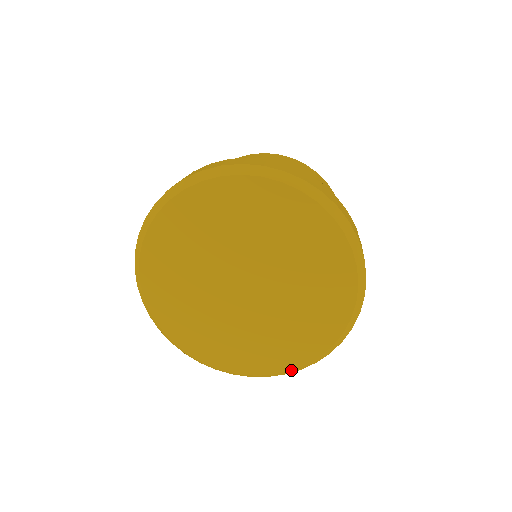
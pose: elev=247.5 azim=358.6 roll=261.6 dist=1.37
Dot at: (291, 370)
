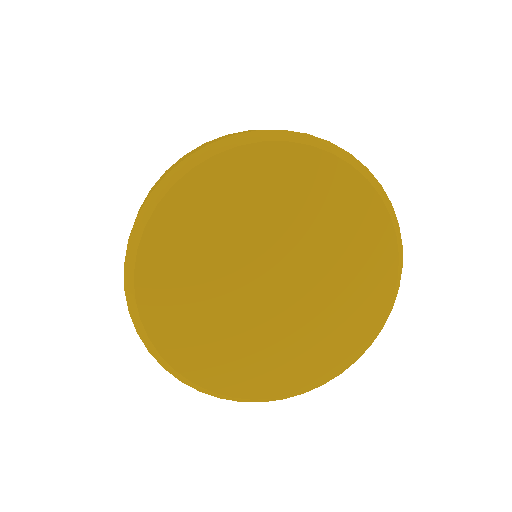
Dot at: (364, 350)
